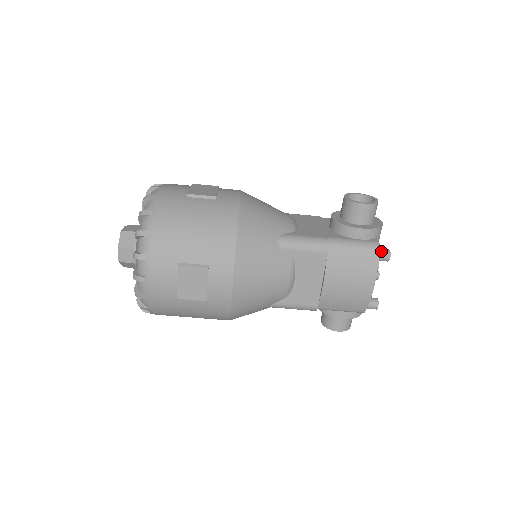
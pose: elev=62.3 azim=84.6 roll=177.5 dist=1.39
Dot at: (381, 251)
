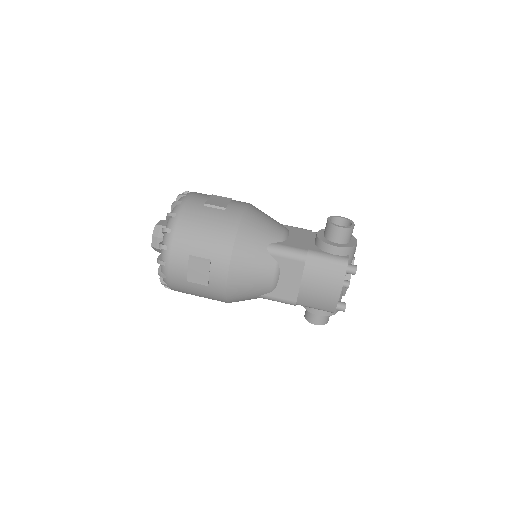
Dot at: (349, 266)
